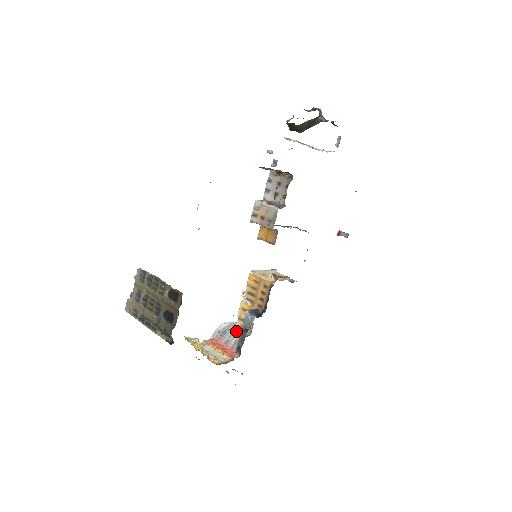
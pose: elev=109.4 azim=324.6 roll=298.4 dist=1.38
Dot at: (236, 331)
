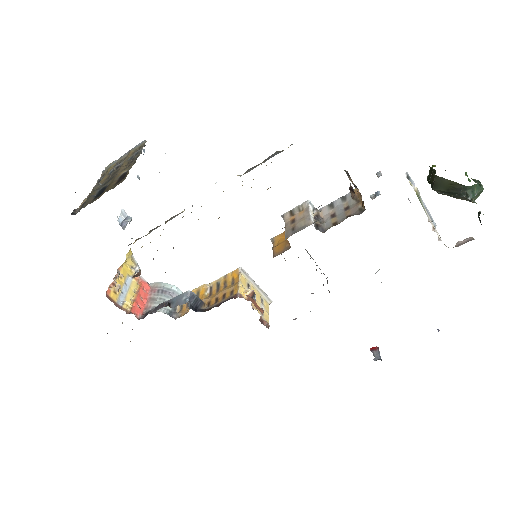
Dot at: occluded
